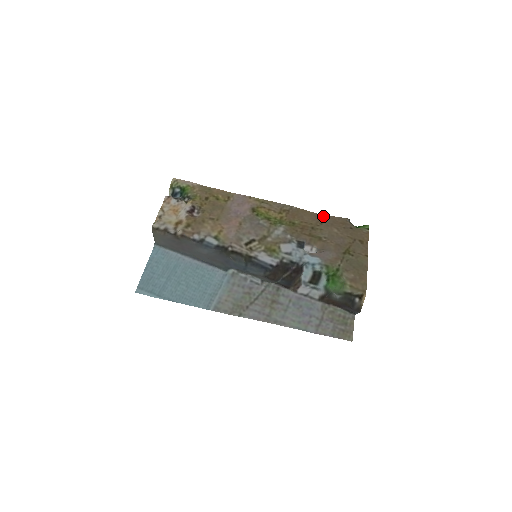
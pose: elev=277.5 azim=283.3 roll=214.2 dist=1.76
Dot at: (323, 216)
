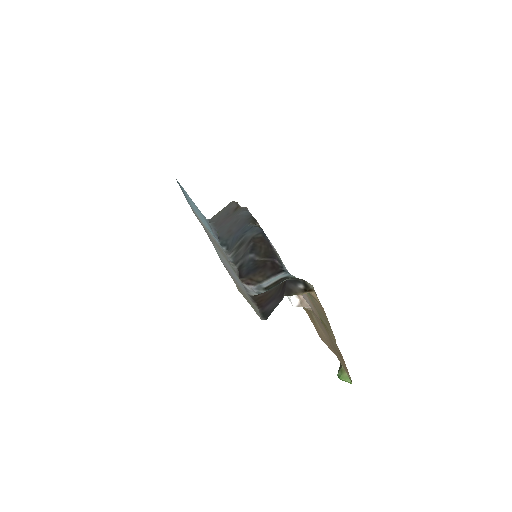
Dot at: (323, 341)
